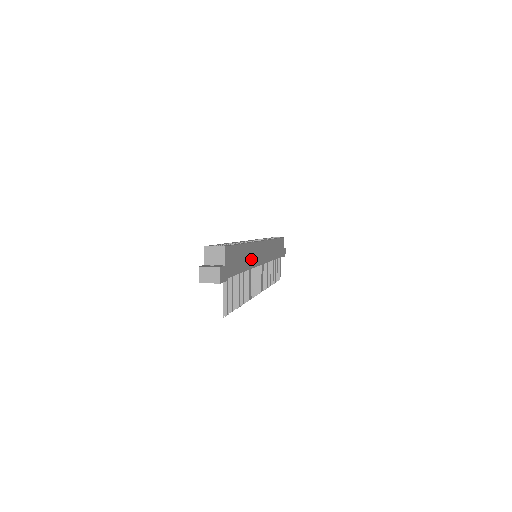
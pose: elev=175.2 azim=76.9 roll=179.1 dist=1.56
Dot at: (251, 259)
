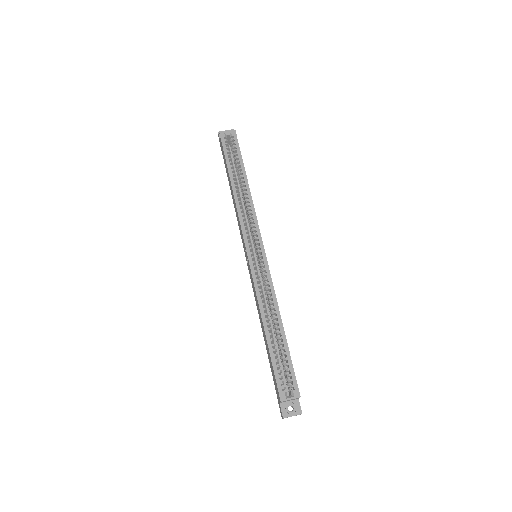
Dot at: occluded
